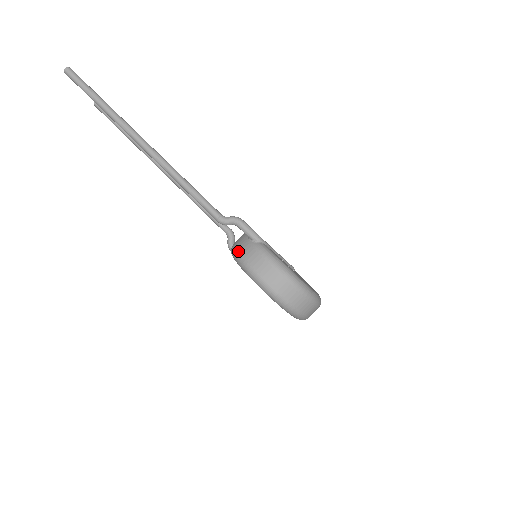
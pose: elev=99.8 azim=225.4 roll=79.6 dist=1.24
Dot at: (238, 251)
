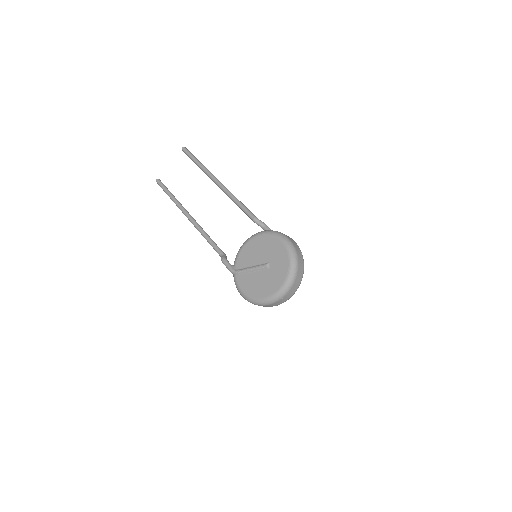
Dot at: occluded
